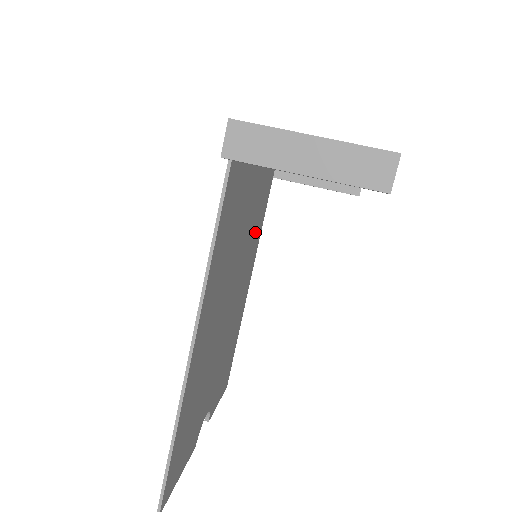
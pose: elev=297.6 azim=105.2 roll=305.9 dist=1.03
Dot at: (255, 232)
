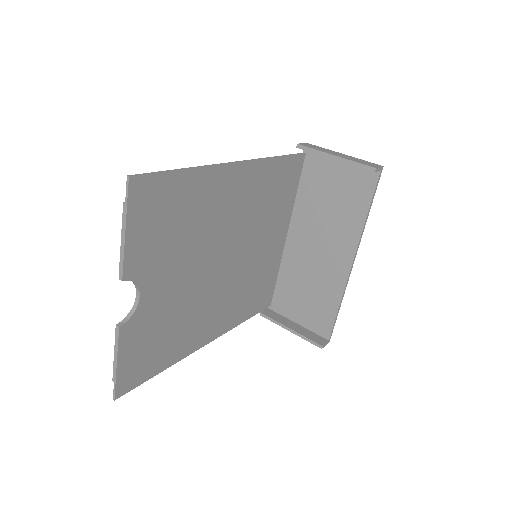
Dot at: (243, 296)
